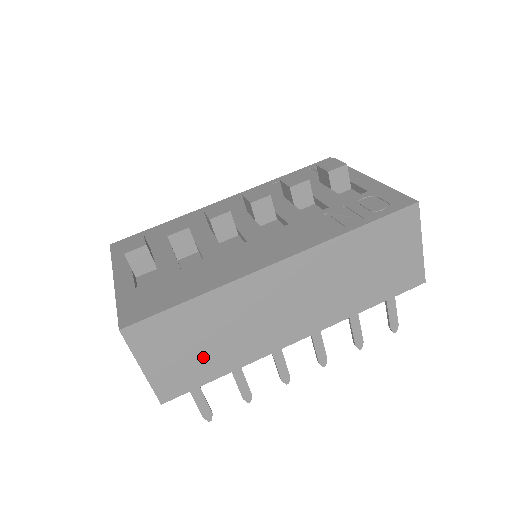
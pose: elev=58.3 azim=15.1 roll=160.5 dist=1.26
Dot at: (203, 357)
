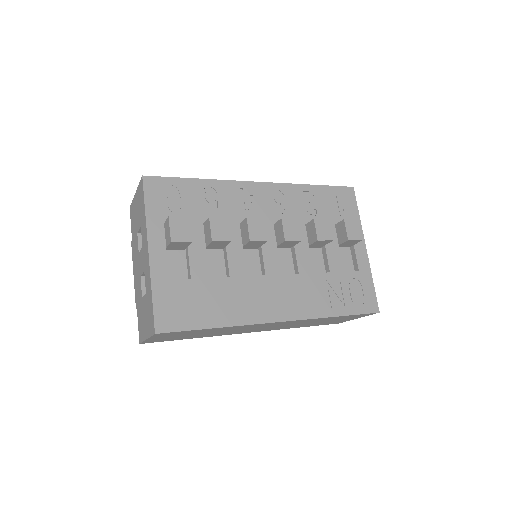
Dot at: (189, 336)
